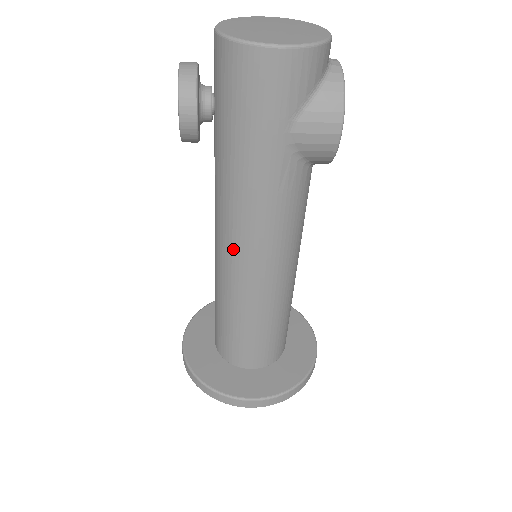
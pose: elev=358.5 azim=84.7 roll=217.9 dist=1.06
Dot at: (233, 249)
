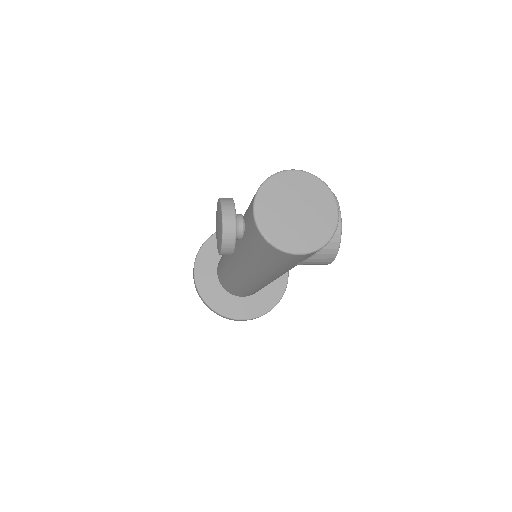
Dot at: (243, 276)
